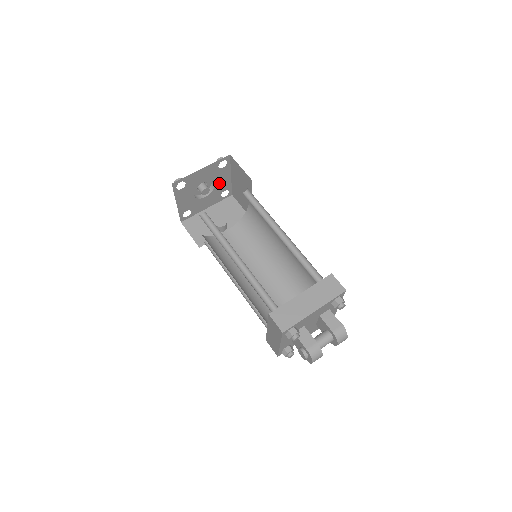
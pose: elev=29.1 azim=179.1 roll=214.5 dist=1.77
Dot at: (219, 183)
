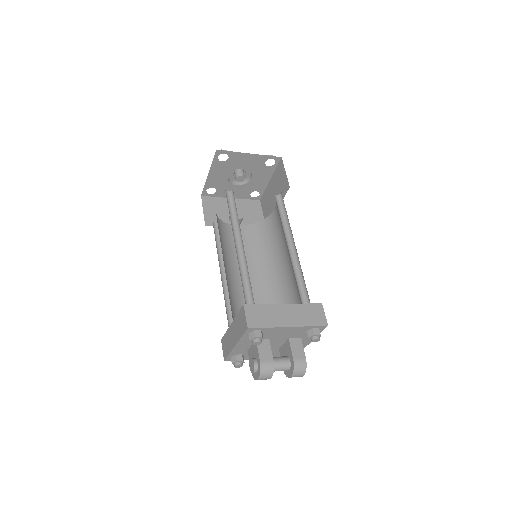
Dot at: (256, 180)
